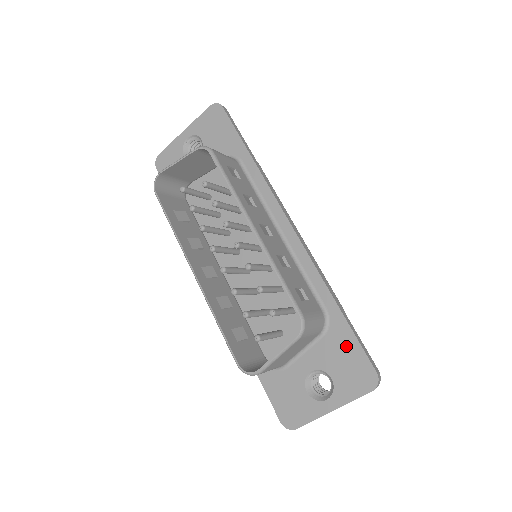
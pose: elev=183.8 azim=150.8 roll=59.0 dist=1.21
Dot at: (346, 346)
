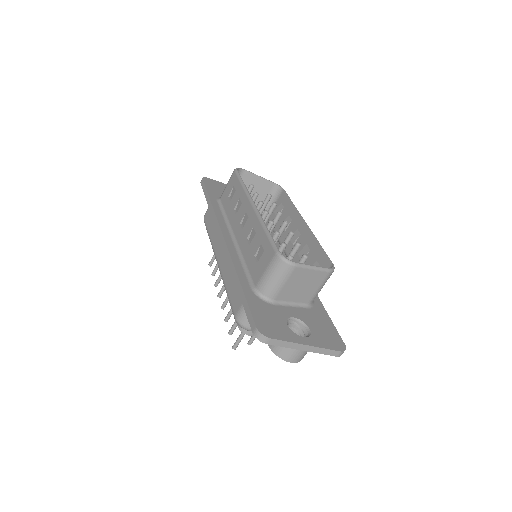
Dot at: (325, 321)
